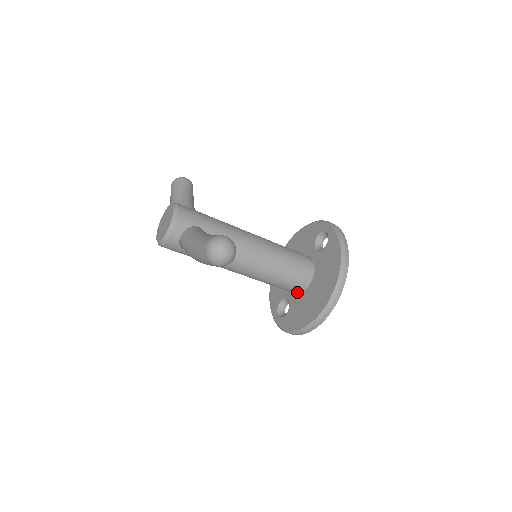
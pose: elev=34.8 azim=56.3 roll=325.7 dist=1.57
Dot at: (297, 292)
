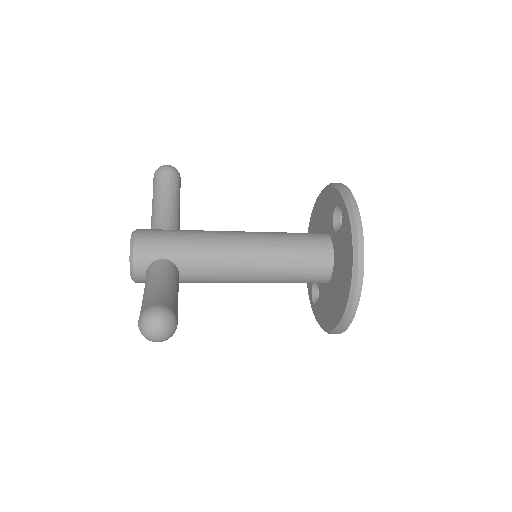
Dot at: occluded
